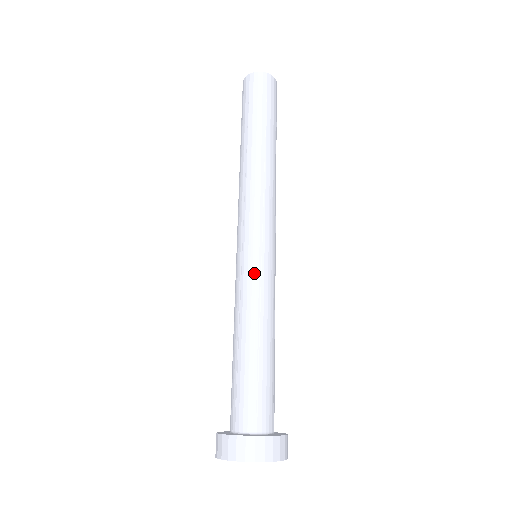
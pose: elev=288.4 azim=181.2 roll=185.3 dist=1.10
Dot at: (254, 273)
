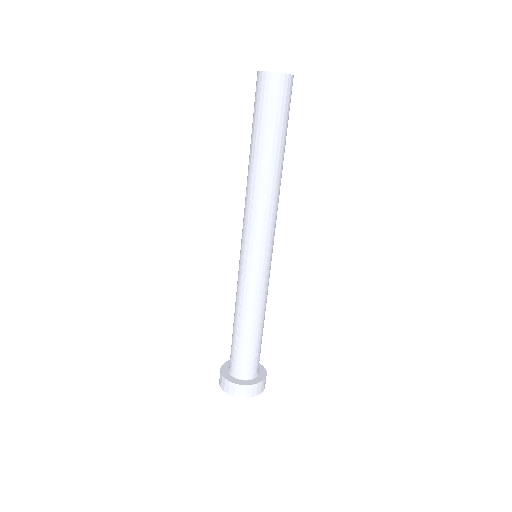
Dot at: (254, 280)
